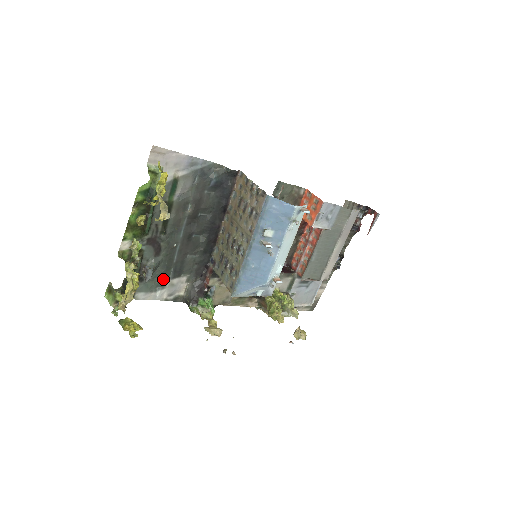
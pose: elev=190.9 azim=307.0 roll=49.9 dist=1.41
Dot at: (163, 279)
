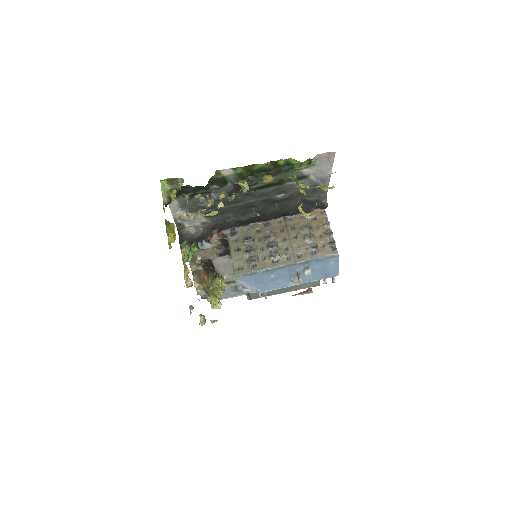
Dot at: occluded
